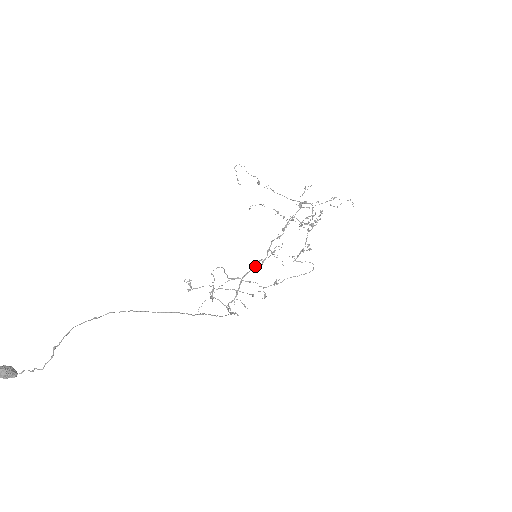
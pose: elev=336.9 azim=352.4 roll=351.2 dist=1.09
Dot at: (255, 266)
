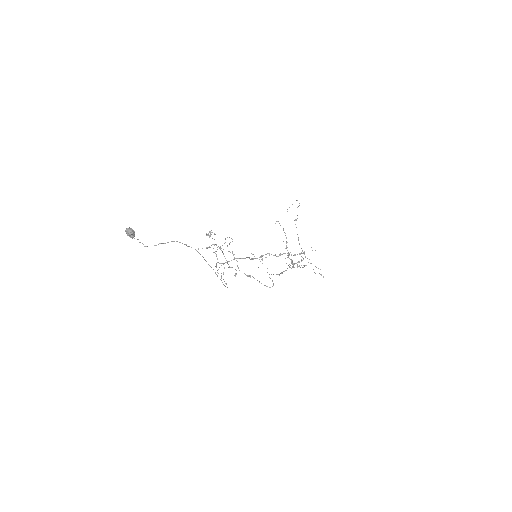
Dot at: (249, 258)
